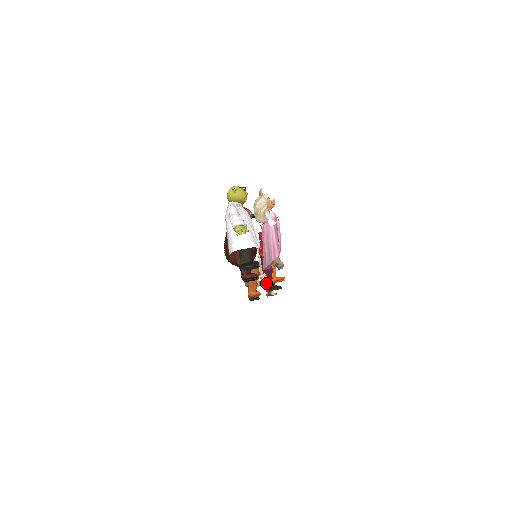
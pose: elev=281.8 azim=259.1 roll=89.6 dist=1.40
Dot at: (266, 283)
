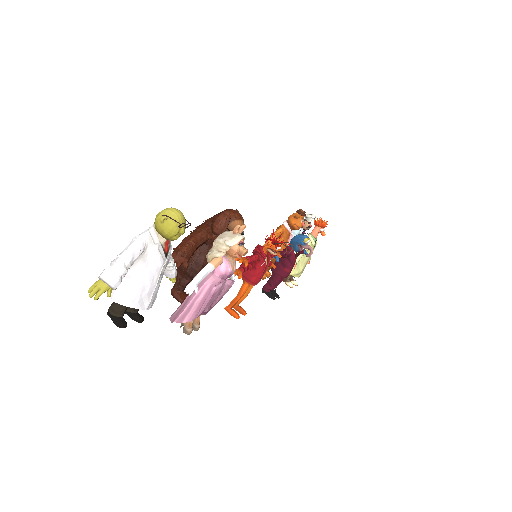
Dot at: occluded
